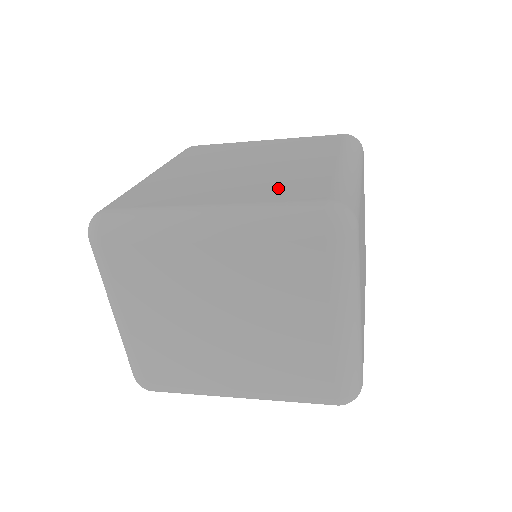
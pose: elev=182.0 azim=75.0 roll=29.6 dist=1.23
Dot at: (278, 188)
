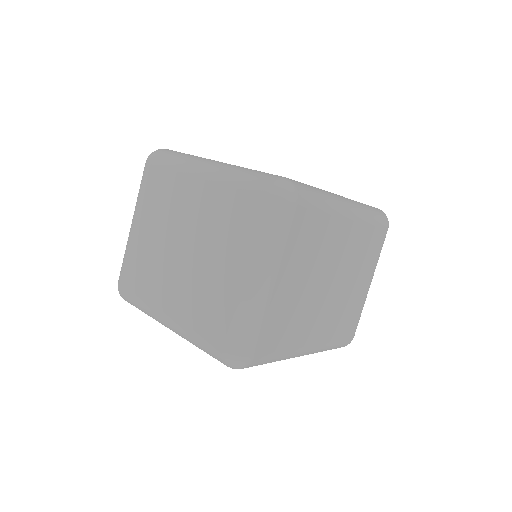
Dot at: occluded
